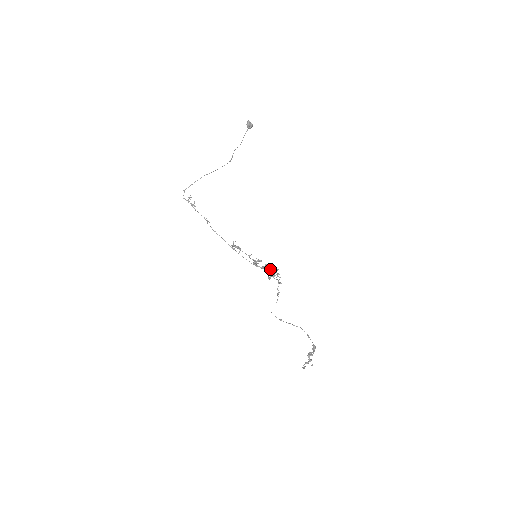
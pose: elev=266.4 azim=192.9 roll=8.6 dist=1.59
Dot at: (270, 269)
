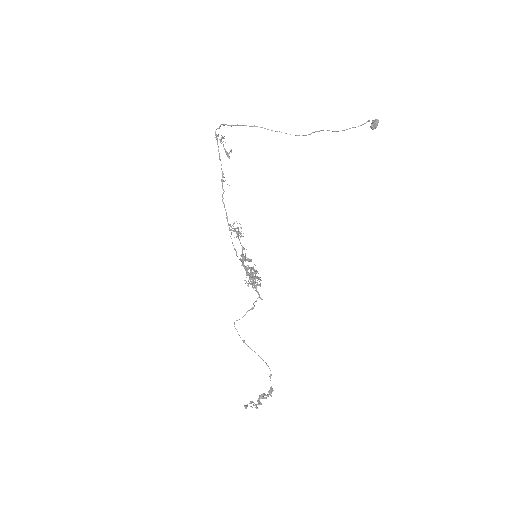
Dot at: (256, 276)
